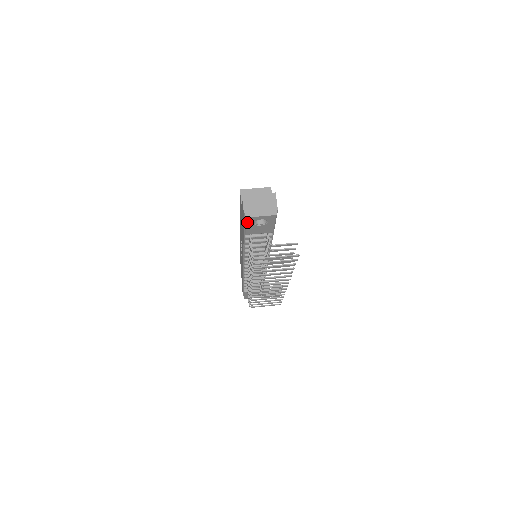
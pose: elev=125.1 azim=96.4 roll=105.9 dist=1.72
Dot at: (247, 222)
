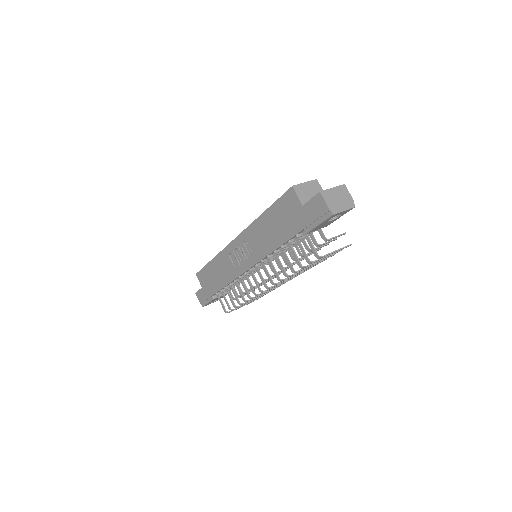
Dot at: (326, 220)
